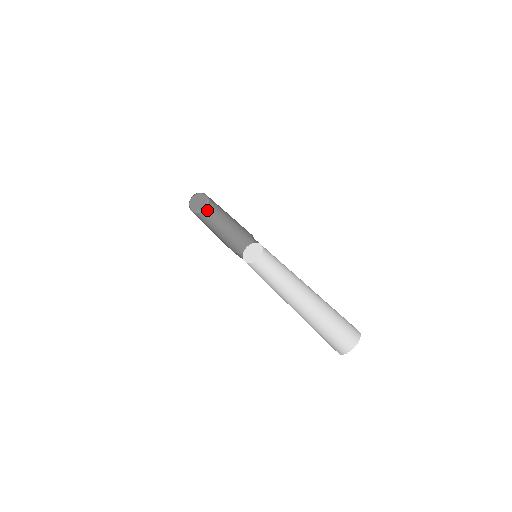
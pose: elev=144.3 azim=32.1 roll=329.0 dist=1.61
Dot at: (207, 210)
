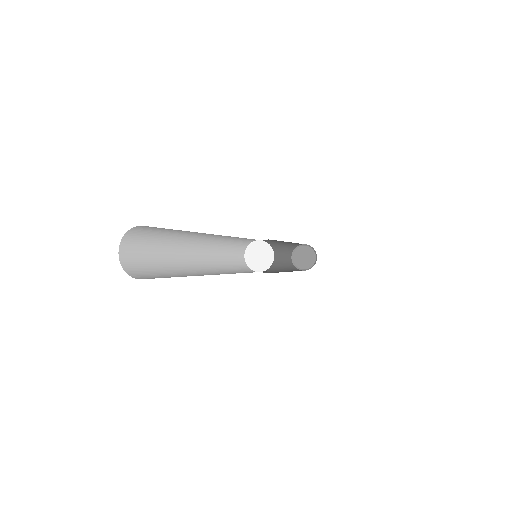
Dot at: occluded
